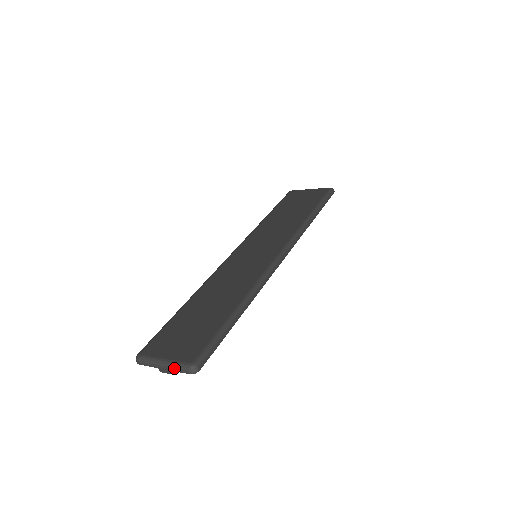
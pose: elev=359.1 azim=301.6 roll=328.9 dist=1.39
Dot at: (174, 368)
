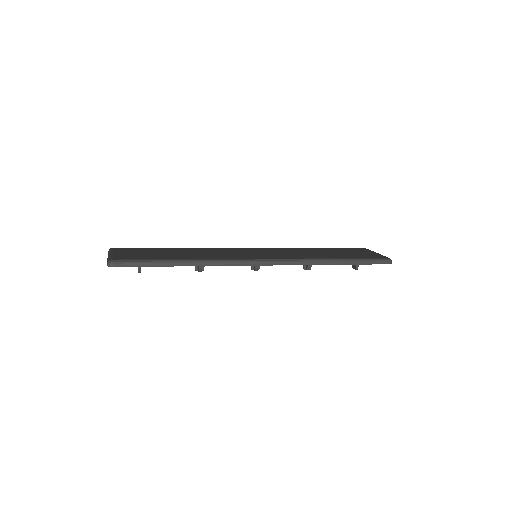
Dot at: (107, 259)
